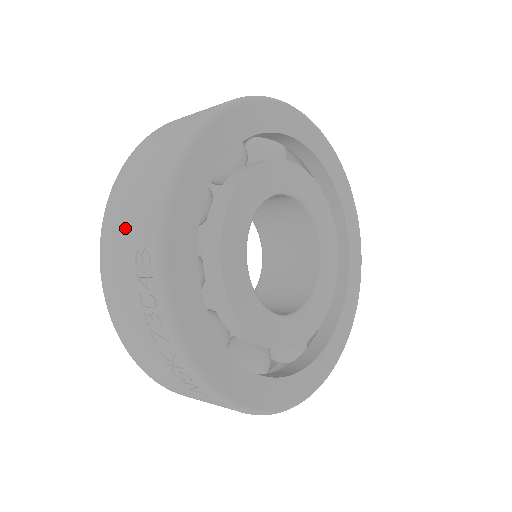
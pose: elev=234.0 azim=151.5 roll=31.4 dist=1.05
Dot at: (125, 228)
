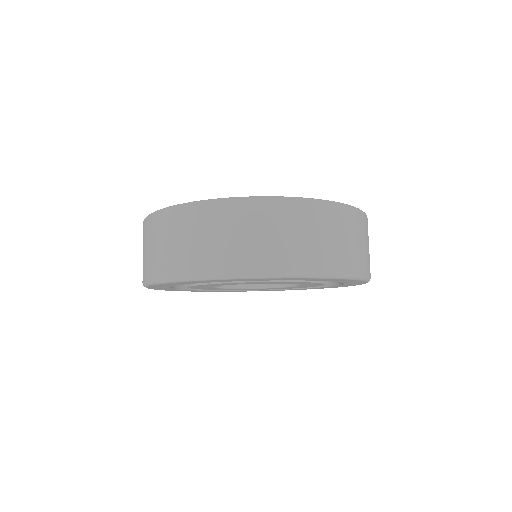
Dot at: occluded
